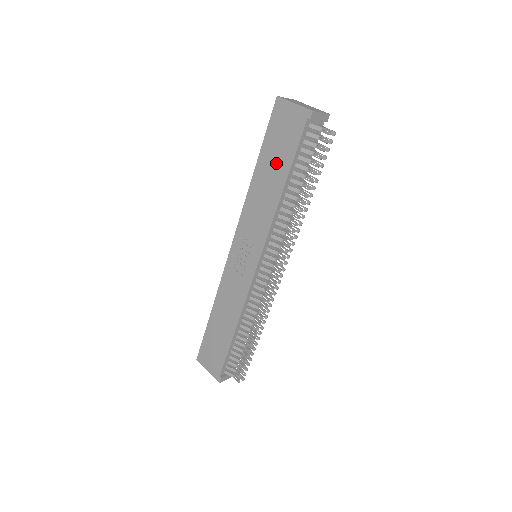
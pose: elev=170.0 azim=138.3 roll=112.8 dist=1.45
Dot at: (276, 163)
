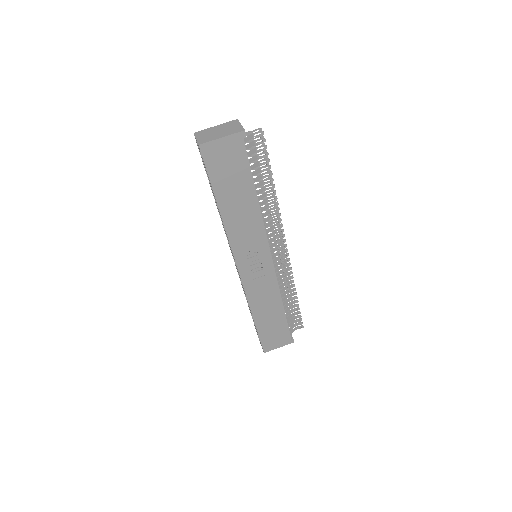
Dot at: (237, 189)
